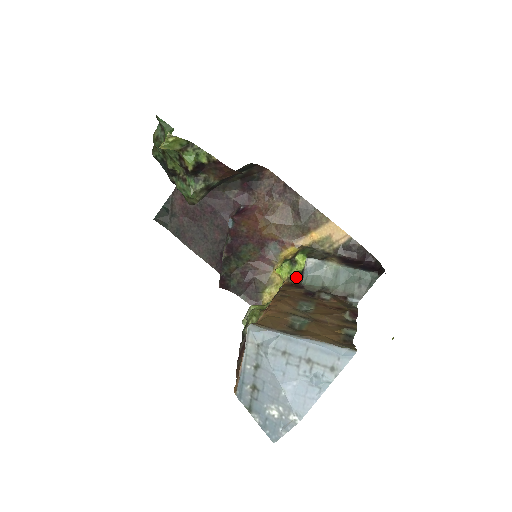
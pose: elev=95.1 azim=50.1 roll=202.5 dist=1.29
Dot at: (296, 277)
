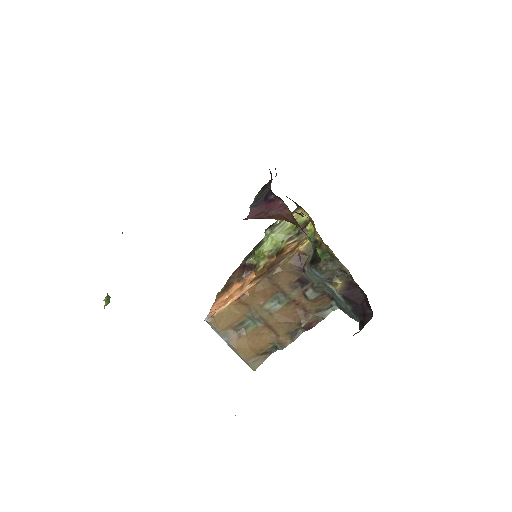
Dot at: (314, 251)
